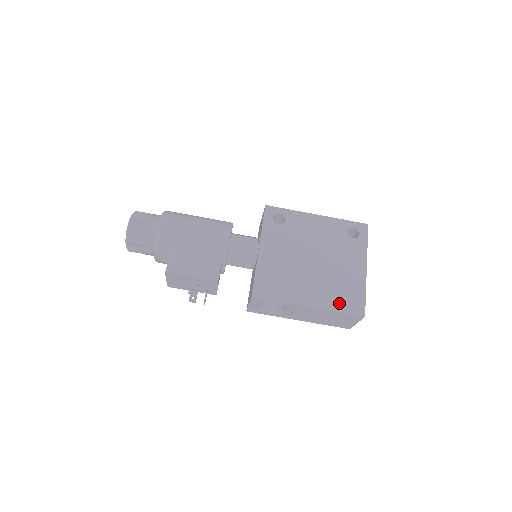
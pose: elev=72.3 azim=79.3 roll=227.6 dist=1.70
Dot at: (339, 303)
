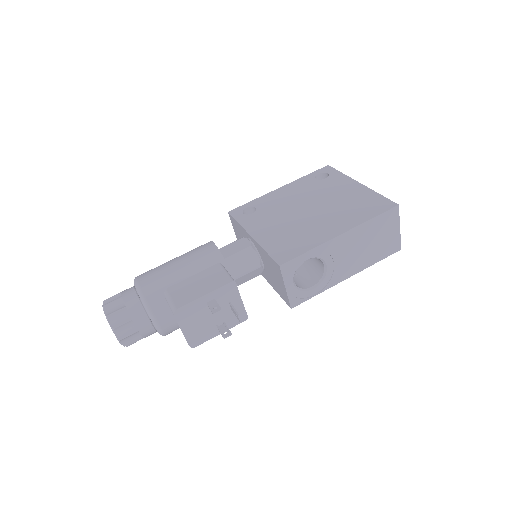
Dot at: (365, 214)
